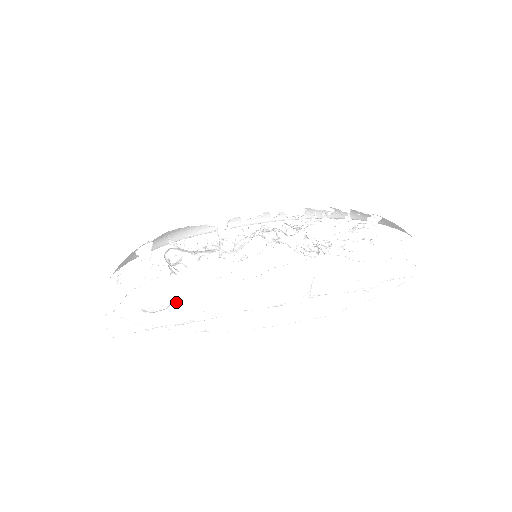
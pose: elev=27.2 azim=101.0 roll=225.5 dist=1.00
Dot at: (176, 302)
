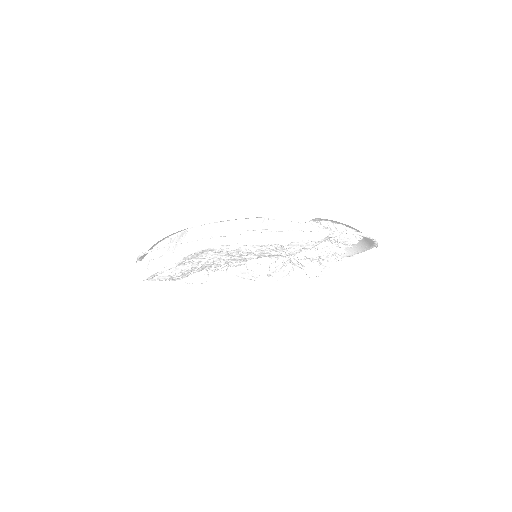
Dot at: (168, 250)
